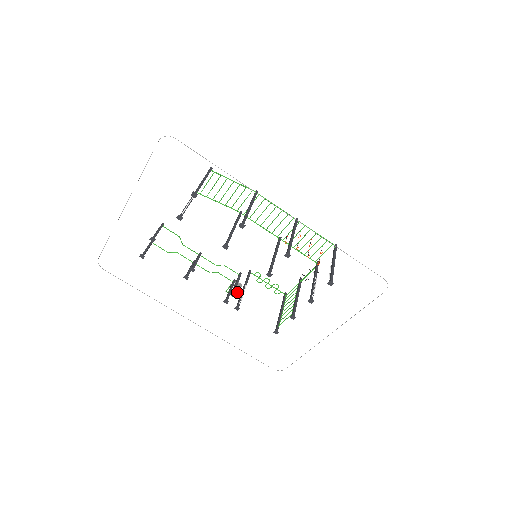
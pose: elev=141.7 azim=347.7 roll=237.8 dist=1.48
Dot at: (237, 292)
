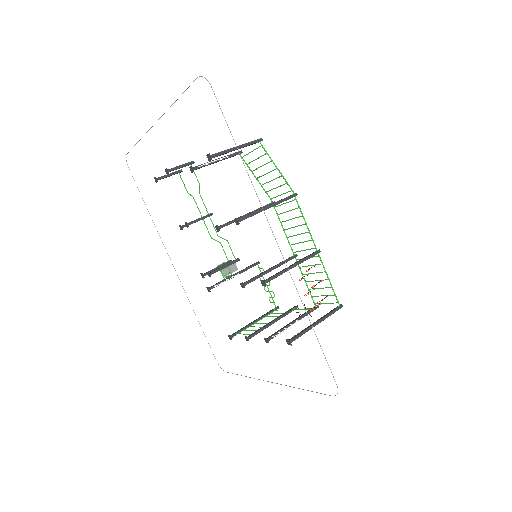
Dot at: (225, 274)
